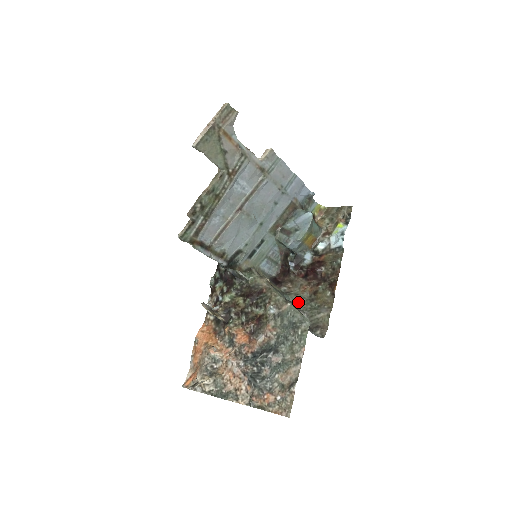
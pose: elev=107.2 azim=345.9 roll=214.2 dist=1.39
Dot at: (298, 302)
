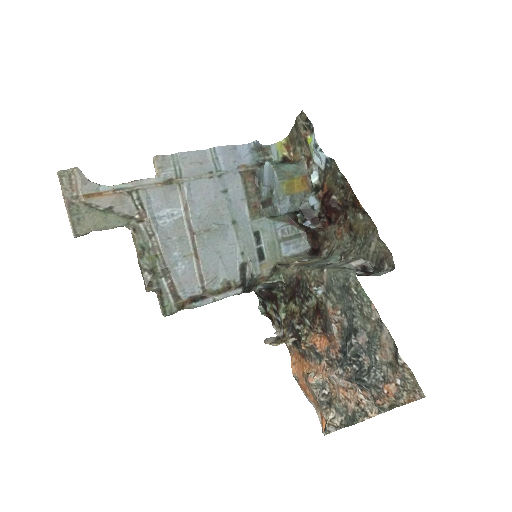
Dot at: (345, 253)
